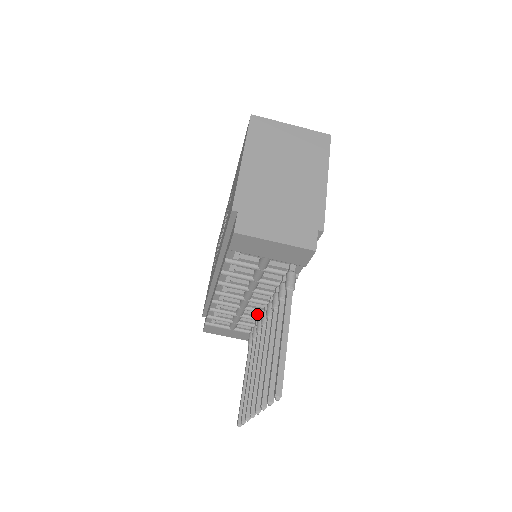
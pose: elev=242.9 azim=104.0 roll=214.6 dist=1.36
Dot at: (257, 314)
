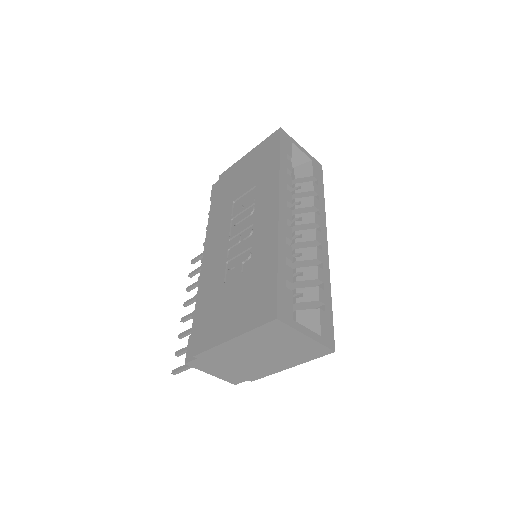
Dot at: occluded
